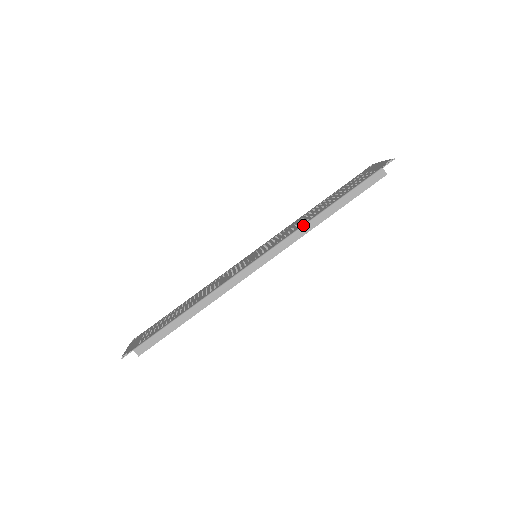
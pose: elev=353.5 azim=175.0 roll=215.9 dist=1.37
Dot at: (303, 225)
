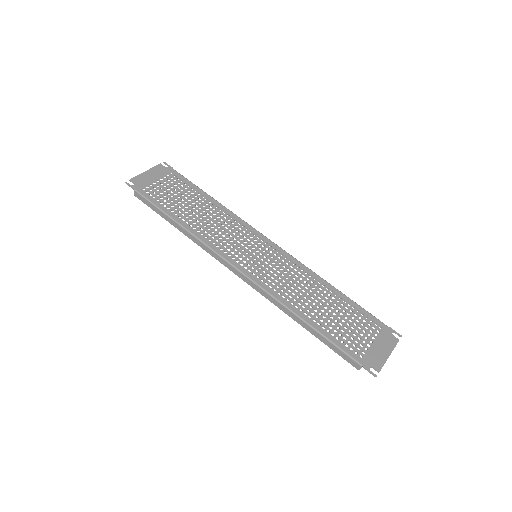
Dot at: (281, 303)
